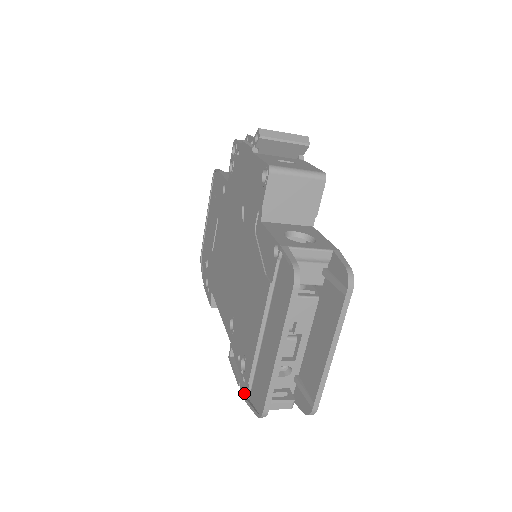
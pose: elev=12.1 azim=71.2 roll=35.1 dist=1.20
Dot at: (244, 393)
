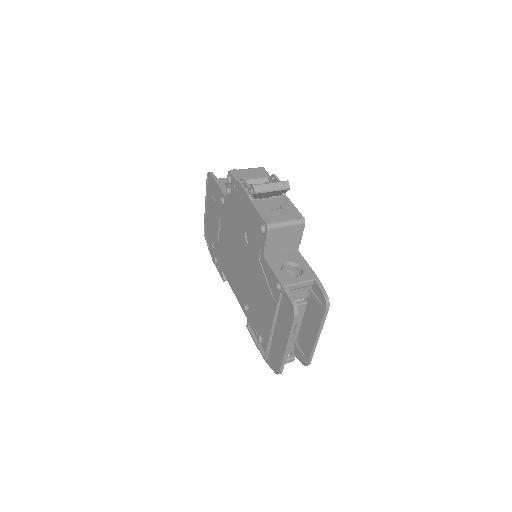
Dot at: (263, 355)
